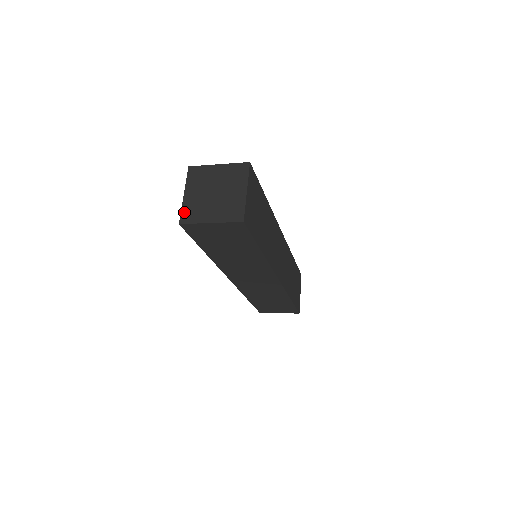
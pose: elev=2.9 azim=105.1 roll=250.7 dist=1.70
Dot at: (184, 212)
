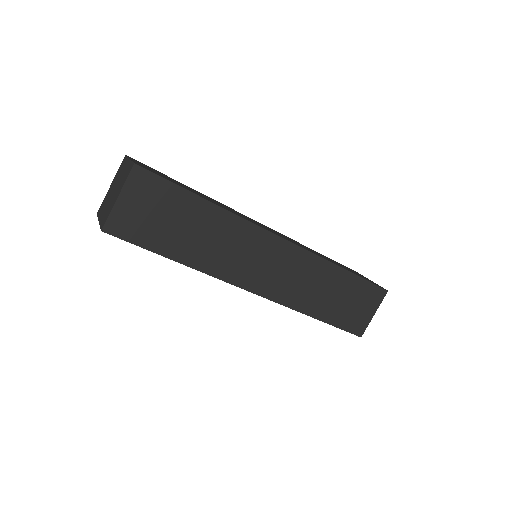
Dot at: (102, 203)
